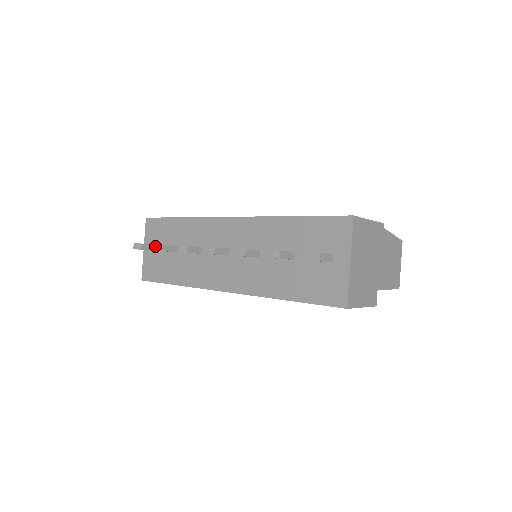
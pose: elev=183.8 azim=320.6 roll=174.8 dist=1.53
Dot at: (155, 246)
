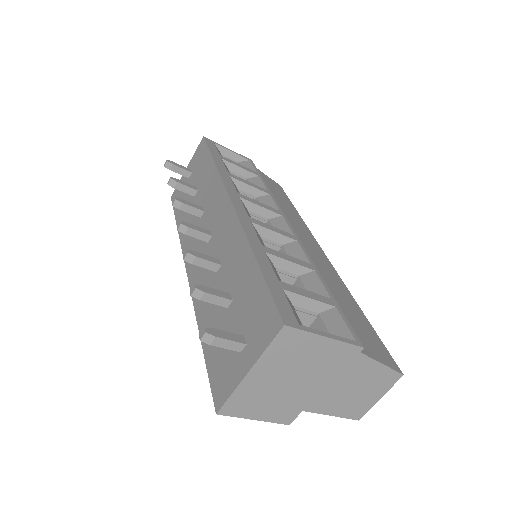
Dot at: (169, 179)
